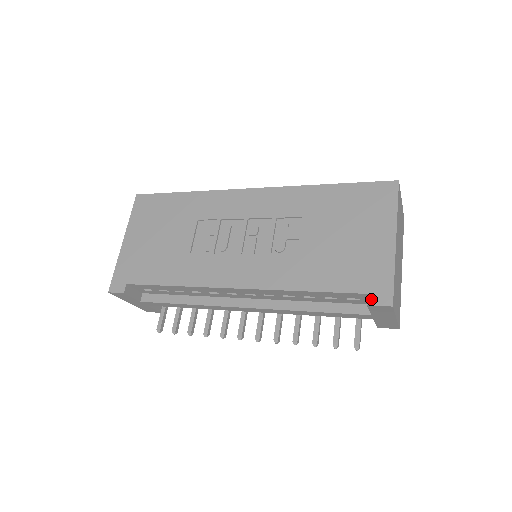
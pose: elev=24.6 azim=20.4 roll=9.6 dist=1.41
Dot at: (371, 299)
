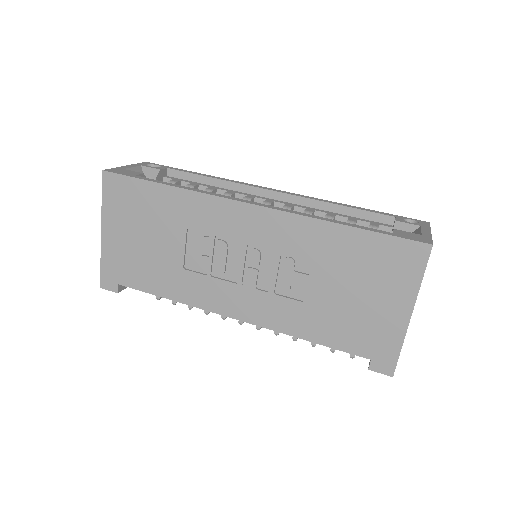
Dot at: (373, 366)
